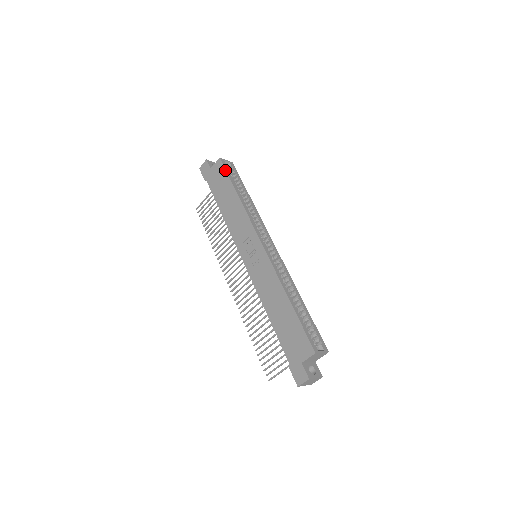
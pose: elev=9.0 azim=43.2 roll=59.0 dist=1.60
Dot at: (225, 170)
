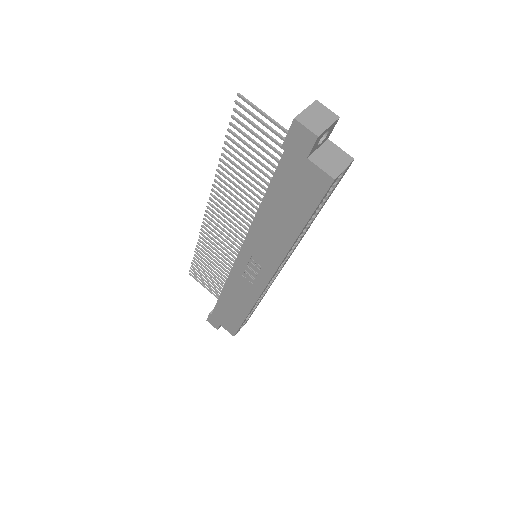
Dot at: (319, 202)
